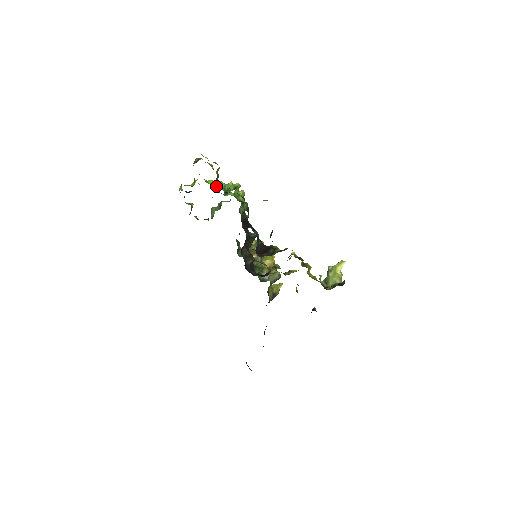
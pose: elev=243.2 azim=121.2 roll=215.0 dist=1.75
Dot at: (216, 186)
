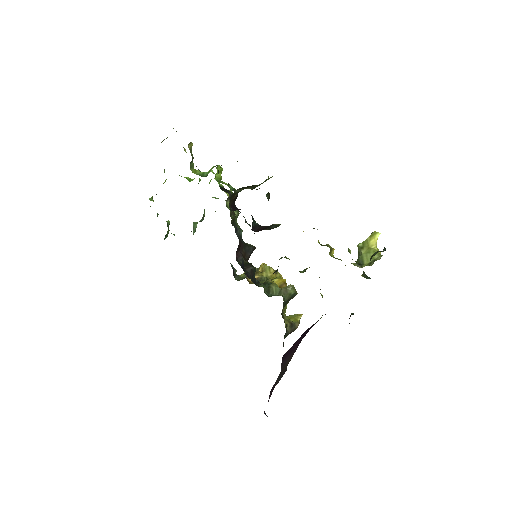
Dot at: (192, 172)
